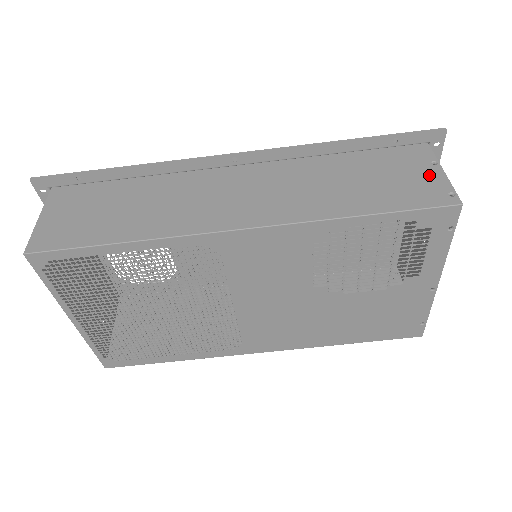
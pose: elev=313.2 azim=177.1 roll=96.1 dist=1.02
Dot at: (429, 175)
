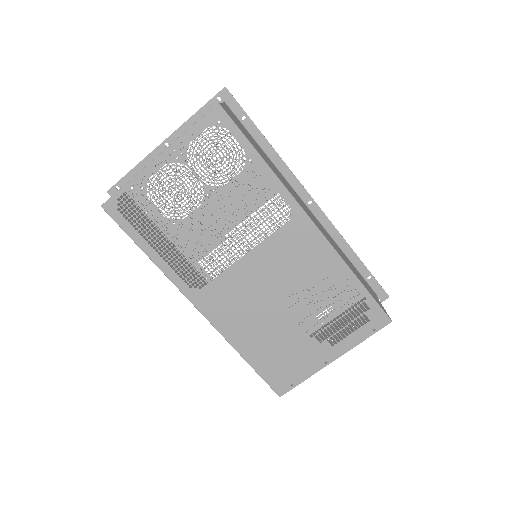
Dot at: occluded
